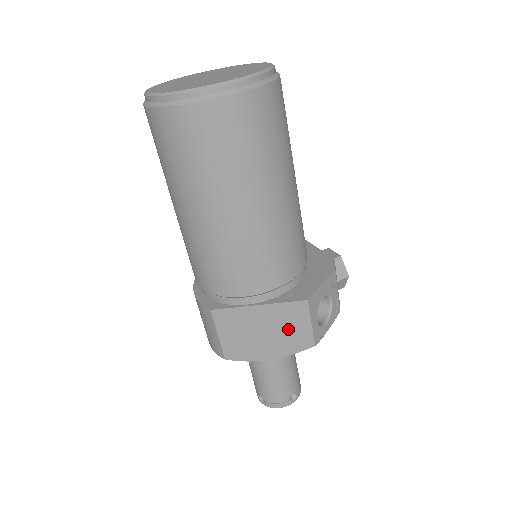
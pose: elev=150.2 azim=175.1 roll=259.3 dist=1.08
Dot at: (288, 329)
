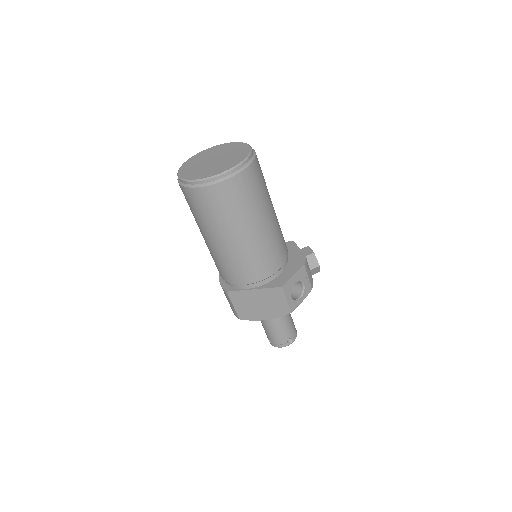
Dot at: (273, 303)
